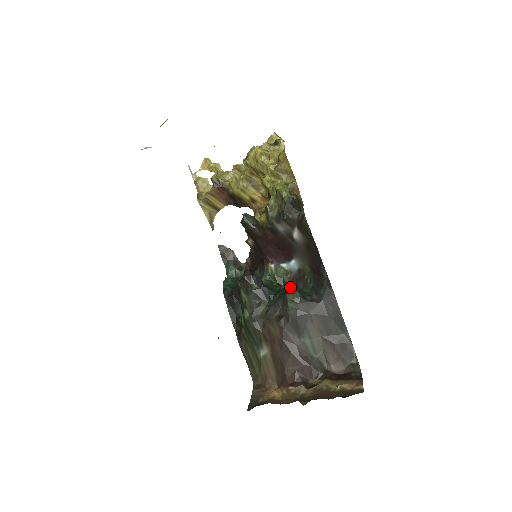
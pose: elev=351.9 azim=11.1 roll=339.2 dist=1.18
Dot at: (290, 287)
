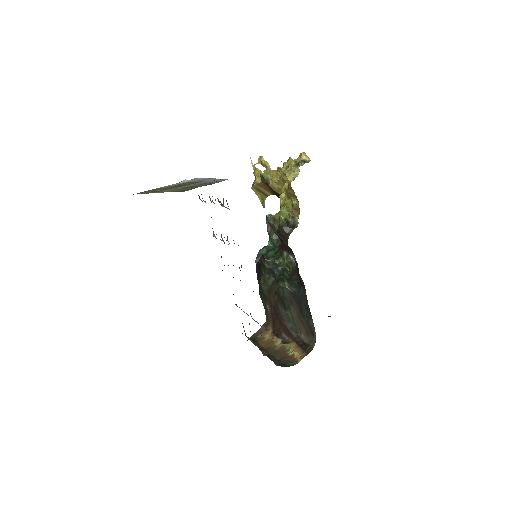
Dot at: (291, 274)
